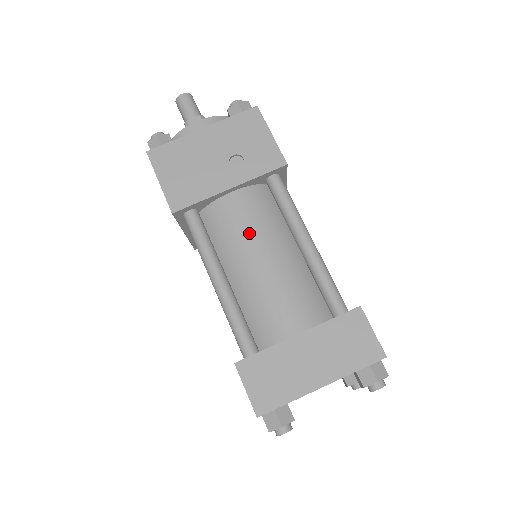
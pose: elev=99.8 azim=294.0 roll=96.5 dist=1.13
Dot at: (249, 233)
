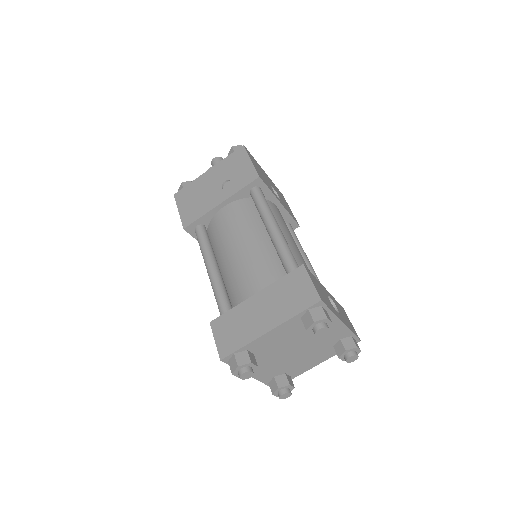
Dot at: (232, 231)
